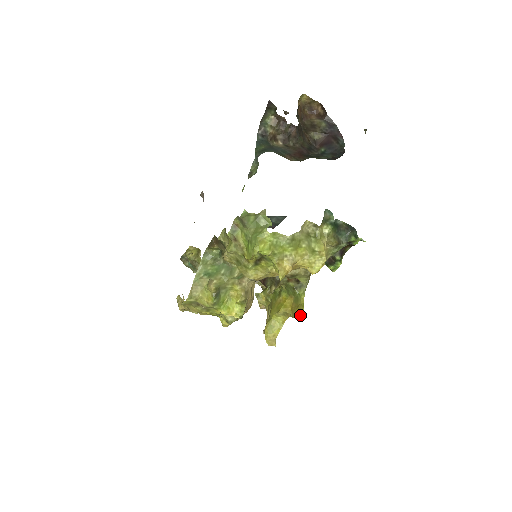
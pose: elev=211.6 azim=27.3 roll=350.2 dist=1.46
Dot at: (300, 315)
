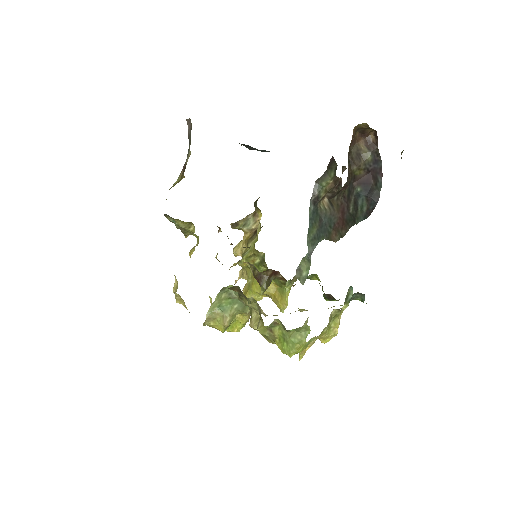
Dot at: (283, 309)
